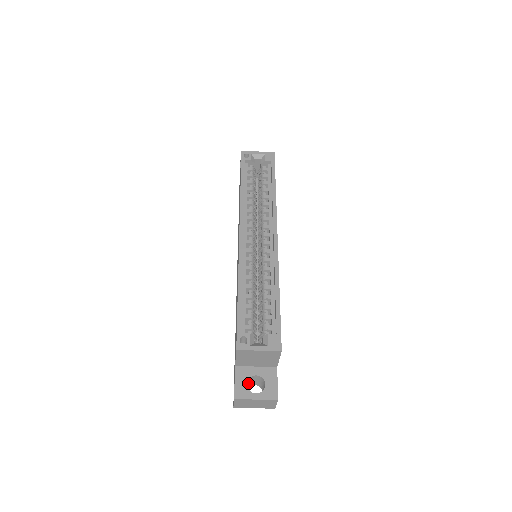
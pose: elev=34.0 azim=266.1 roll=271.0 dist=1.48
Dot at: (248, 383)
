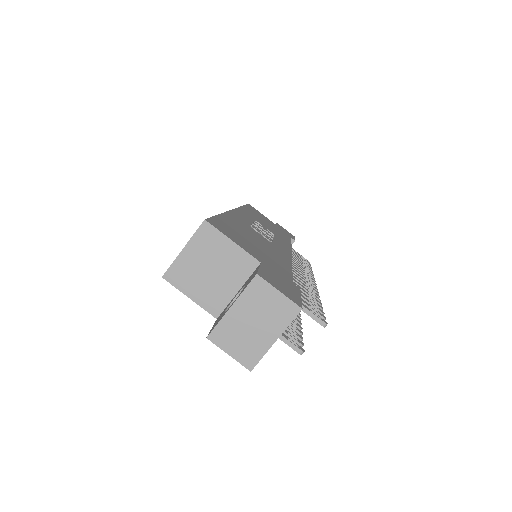
Dot at: occluded
